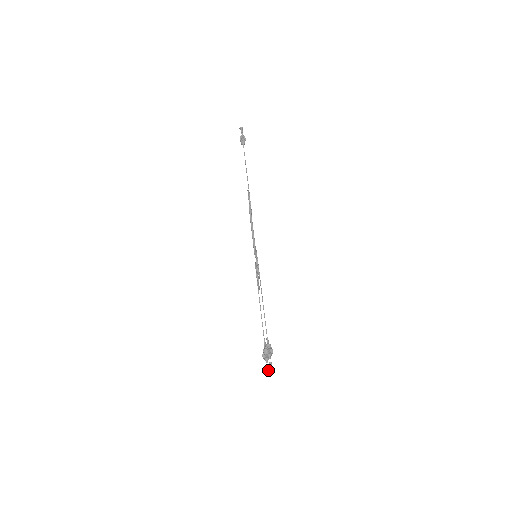
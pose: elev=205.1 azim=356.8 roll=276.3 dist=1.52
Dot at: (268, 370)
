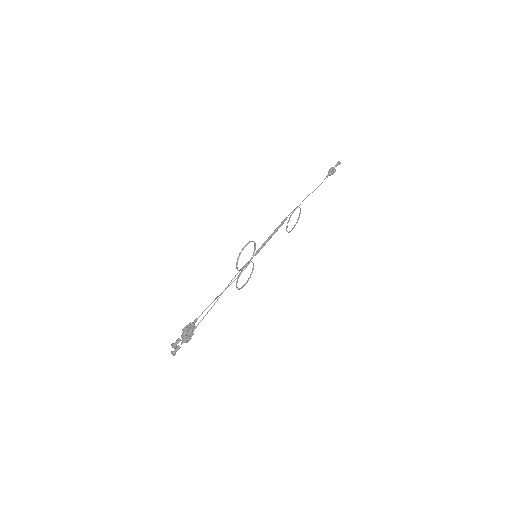
Dot at: (176, 349)
